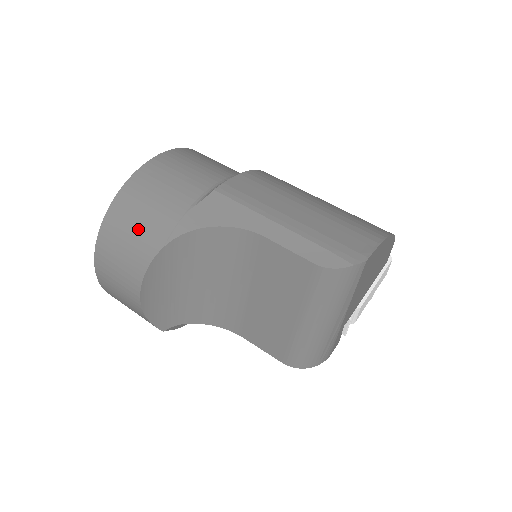
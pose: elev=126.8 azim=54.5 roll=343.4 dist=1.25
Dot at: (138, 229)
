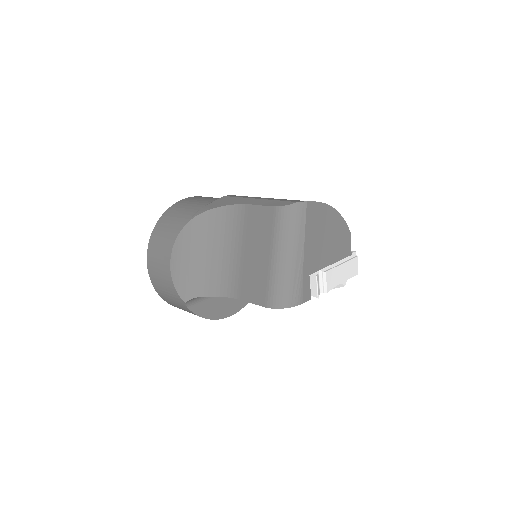
Dot at: (176, 219)
